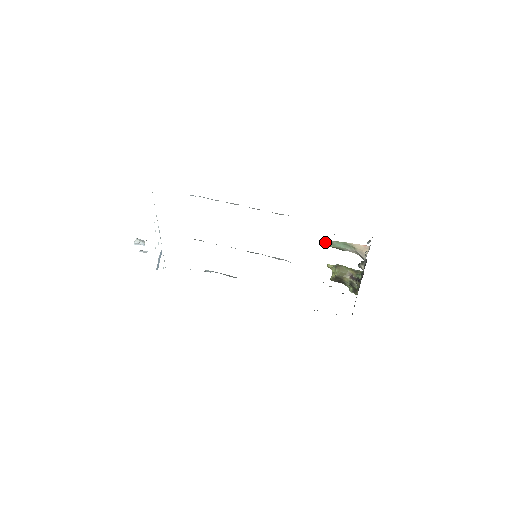
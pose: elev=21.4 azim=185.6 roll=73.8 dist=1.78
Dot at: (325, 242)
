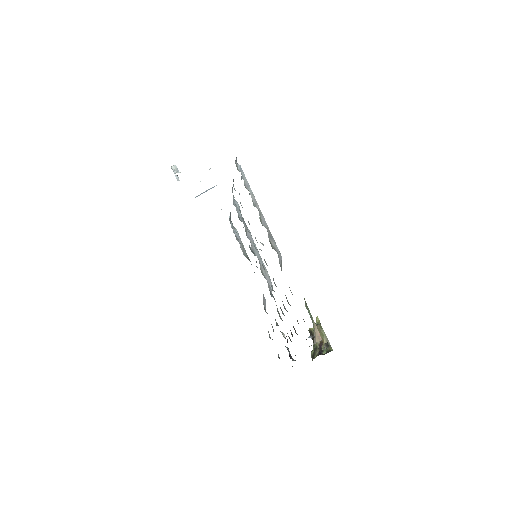
Dot at: occluded
